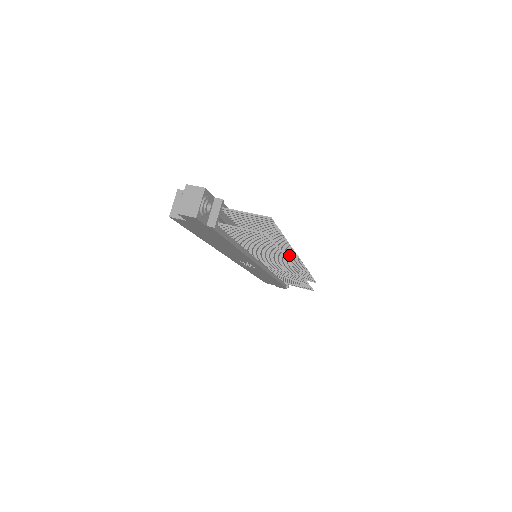
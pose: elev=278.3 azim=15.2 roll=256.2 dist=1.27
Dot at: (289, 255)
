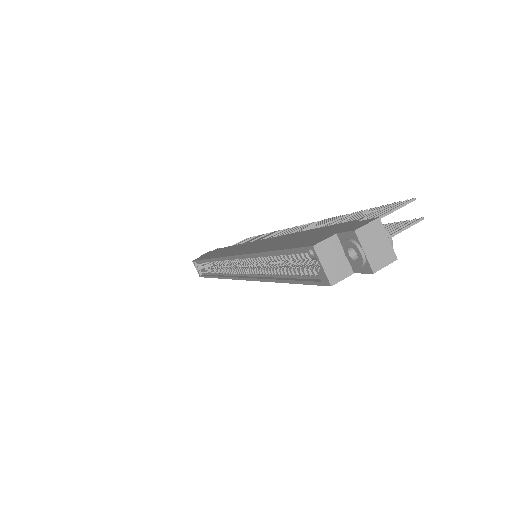
Dot at: occluded
